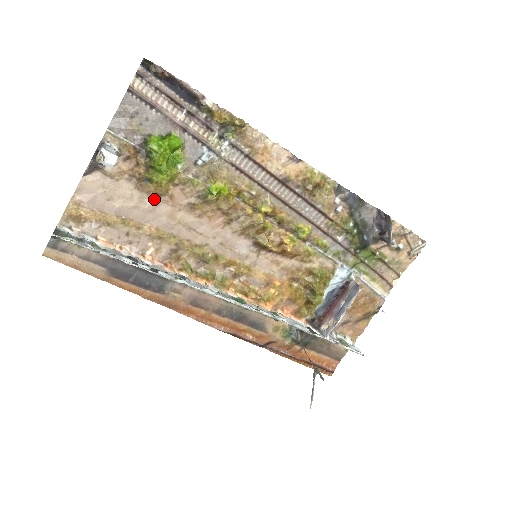
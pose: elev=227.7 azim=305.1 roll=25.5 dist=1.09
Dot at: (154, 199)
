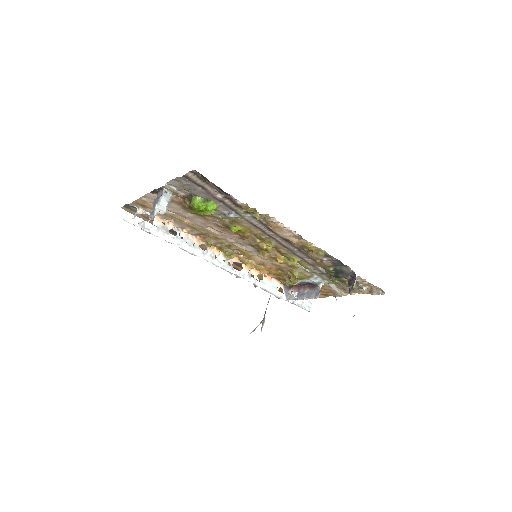
Dot at: (194, 215)
